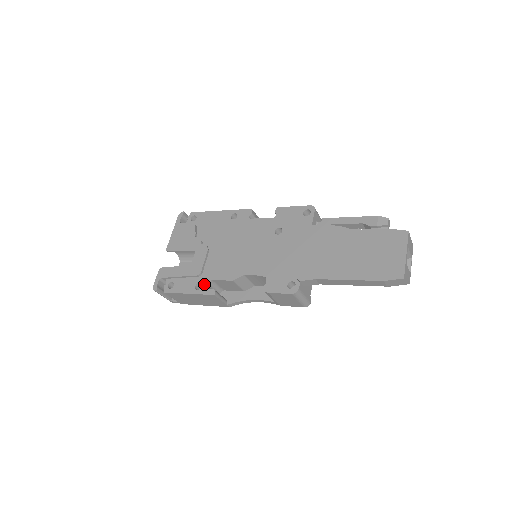
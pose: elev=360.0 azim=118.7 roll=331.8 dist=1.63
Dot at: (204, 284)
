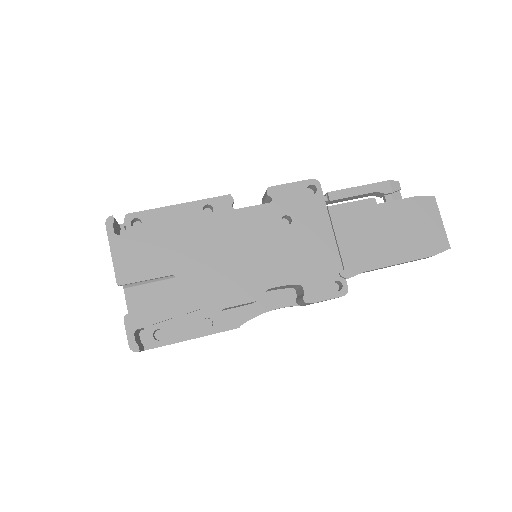
Dot at: (215, 318)
